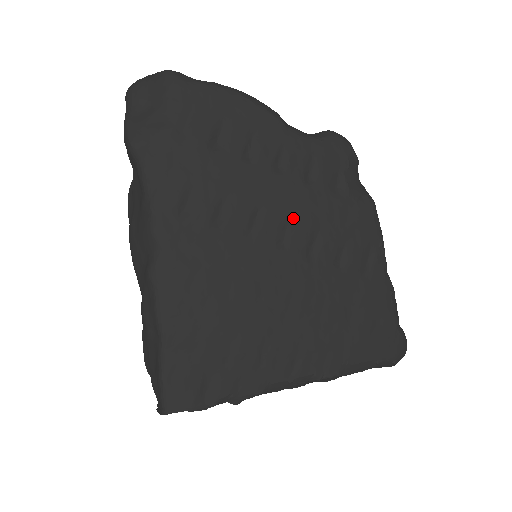
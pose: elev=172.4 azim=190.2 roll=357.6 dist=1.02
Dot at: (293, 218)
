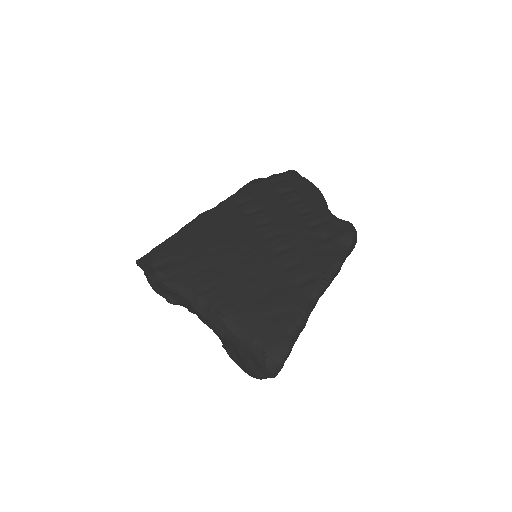
Dot at: (284, 233)
